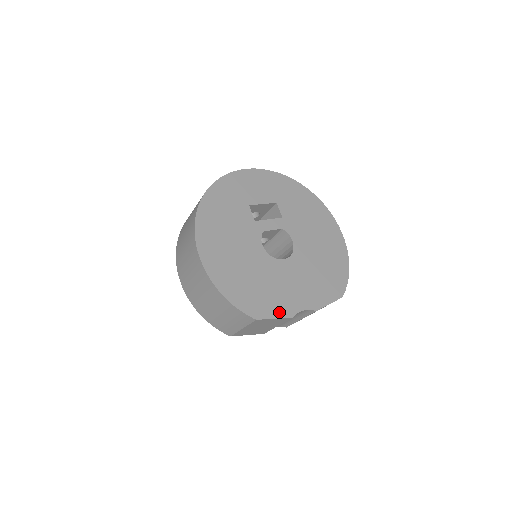
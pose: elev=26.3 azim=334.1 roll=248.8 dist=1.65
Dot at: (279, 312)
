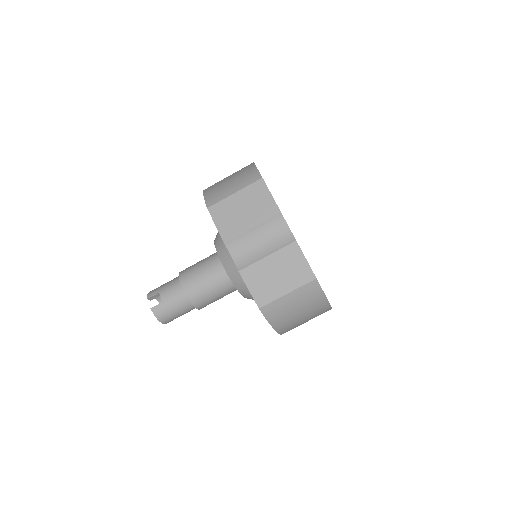
Dot at: occluded
